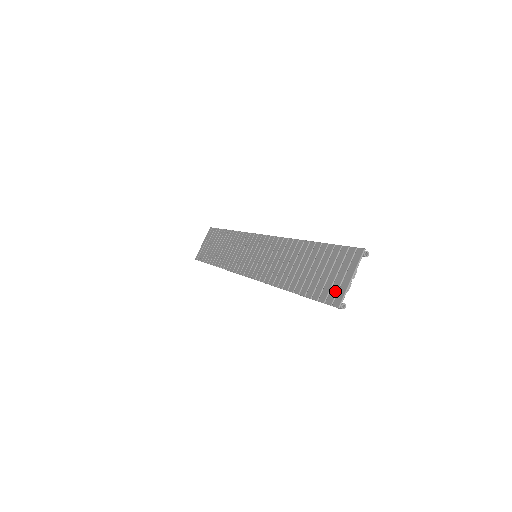
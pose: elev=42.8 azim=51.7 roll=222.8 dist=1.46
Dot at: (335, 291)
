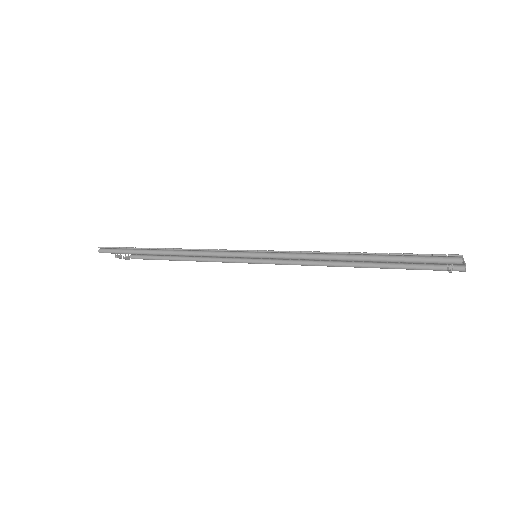
Dot at: occluded
